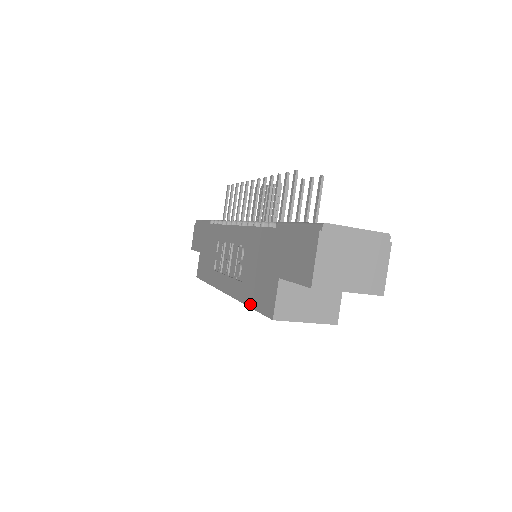
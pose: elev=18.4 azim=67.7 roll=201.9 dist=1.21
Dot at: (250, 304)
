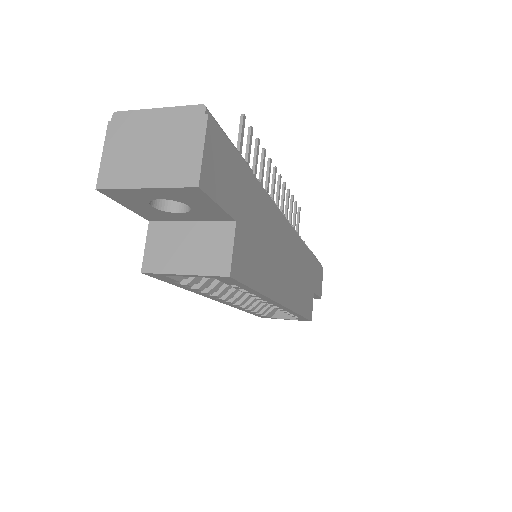
Dot at: occluded
